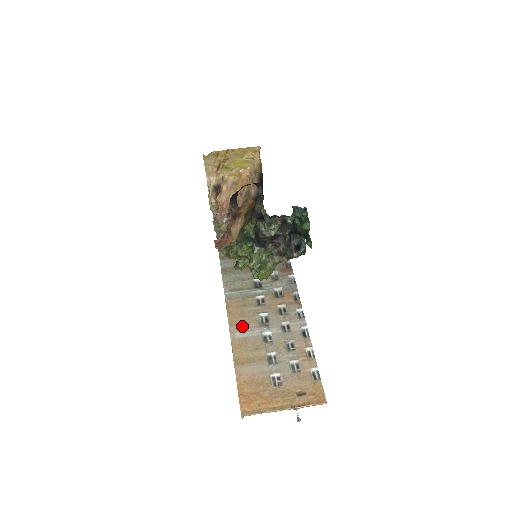
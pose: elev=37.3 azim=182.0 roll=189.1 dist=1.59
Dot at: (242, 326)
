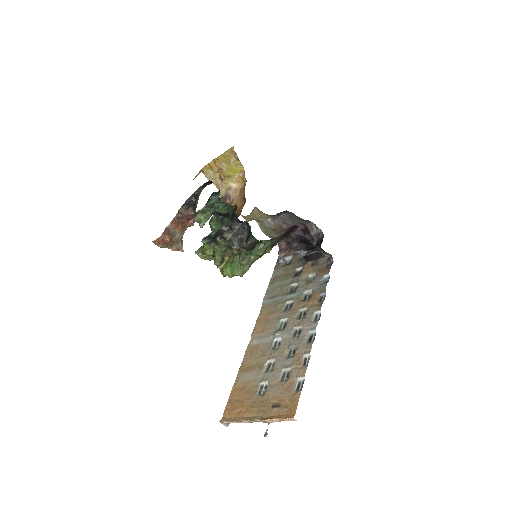
Dot at: (261, 333)
